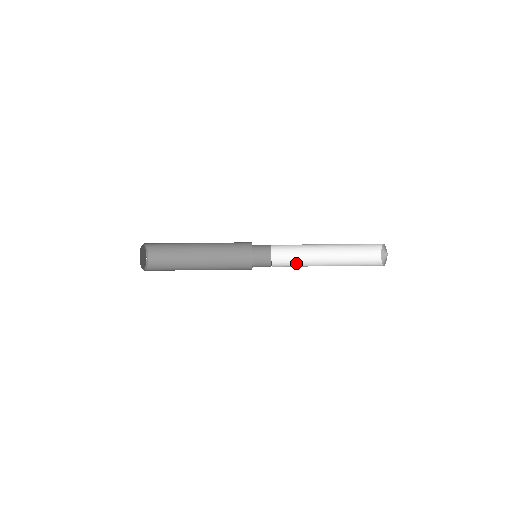
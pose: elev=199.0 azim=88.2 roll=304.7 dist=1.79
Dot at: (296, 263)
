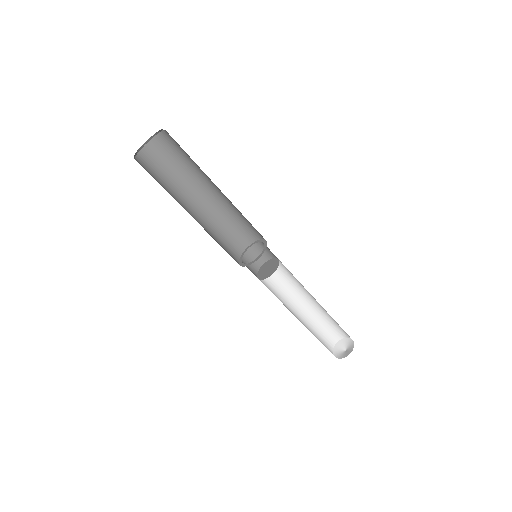
Dot at: (276, 295)
